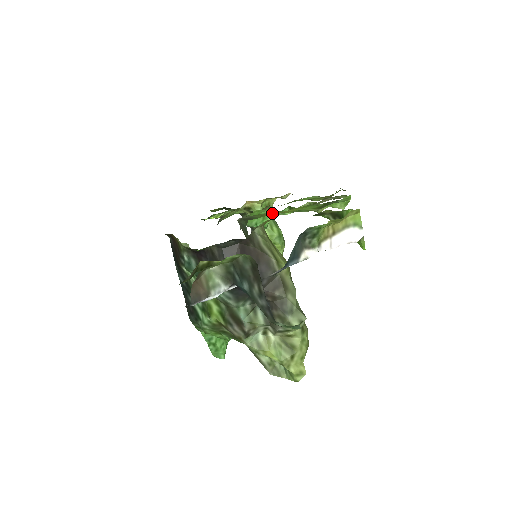
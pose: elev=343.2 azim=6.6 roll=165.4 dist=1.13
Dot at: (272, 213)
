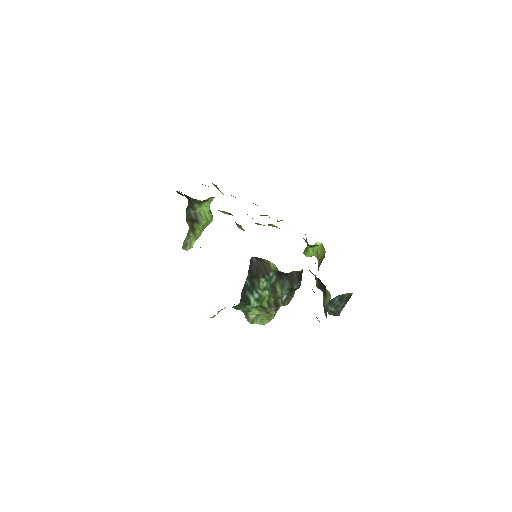
Dot at: occluded
